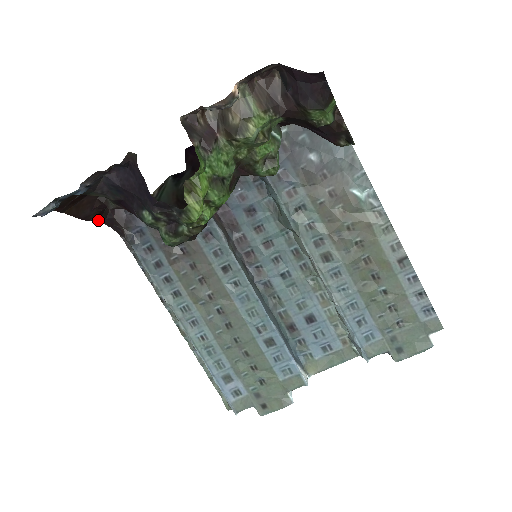
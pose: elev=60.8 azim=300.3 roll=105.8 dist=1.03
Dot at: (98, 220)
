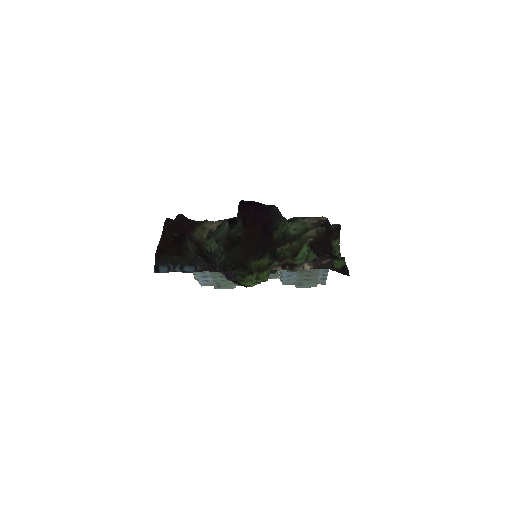
Dot at: (165, 224)
